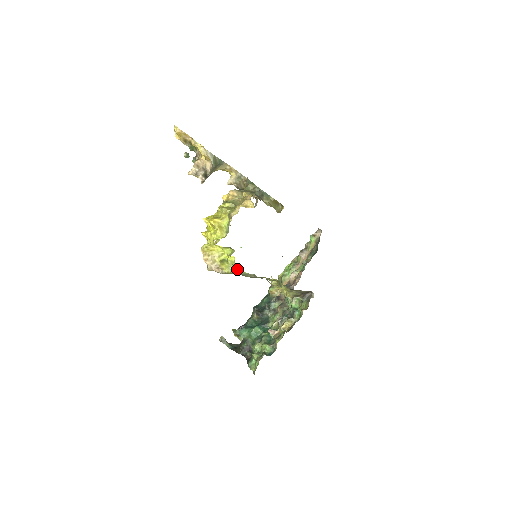
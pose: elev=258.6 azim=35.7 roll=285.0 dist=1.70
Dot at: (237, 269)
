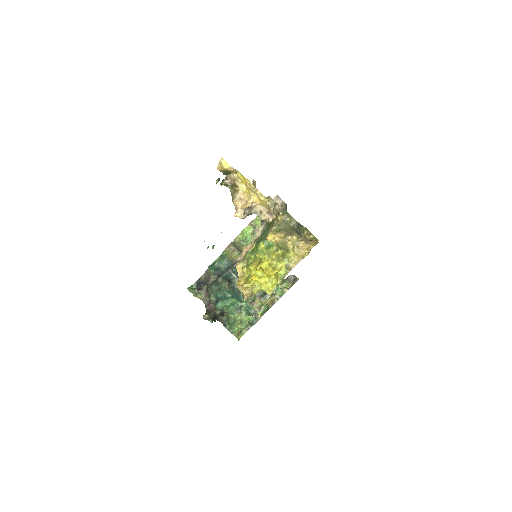
Dot at: (271, 295)
